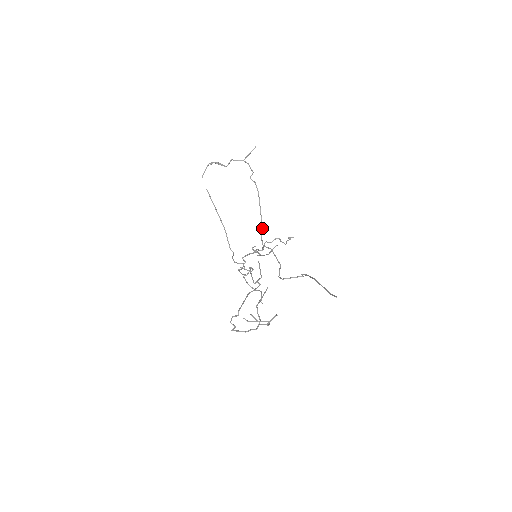
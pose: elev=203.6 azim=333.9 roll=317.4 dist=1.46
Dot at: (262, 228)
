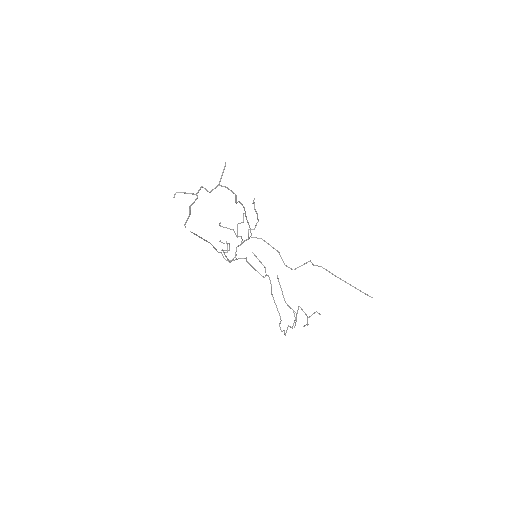
Dot at: (250, 229)
